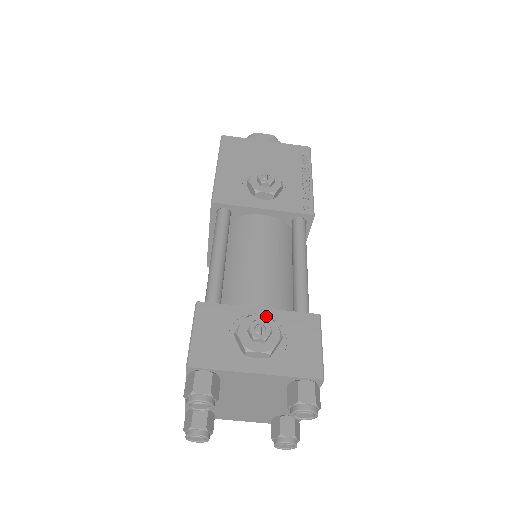
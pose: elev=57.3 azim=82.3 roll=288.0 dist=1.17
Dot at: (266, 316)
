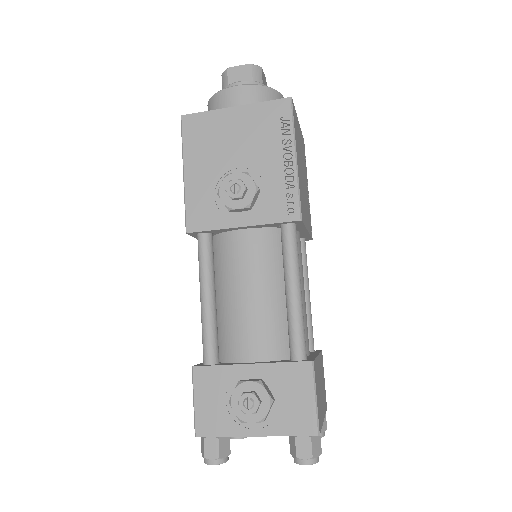
Dot at: (255, 382)
